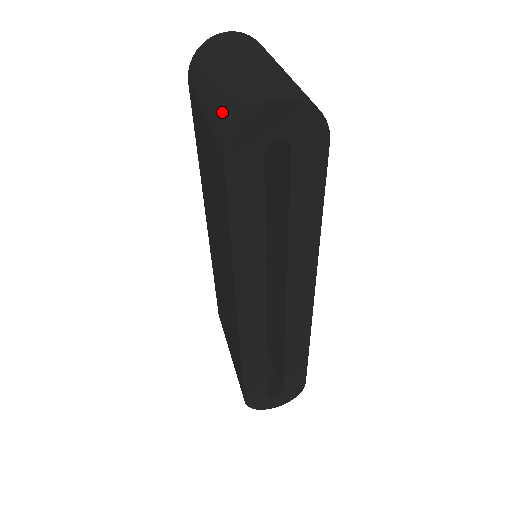
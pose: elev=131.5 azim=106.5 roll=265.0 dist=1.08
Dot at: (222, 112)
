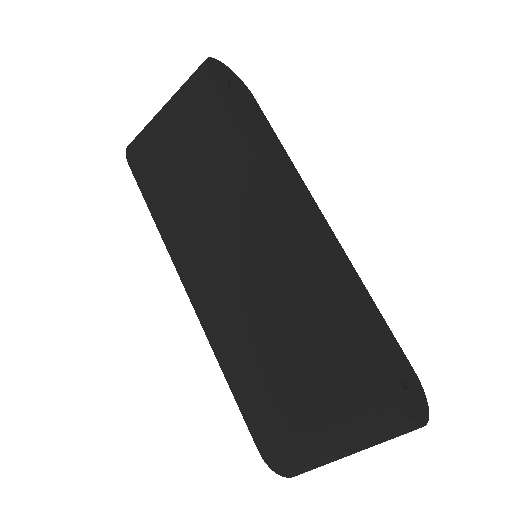
Dot at: (188, 80)
